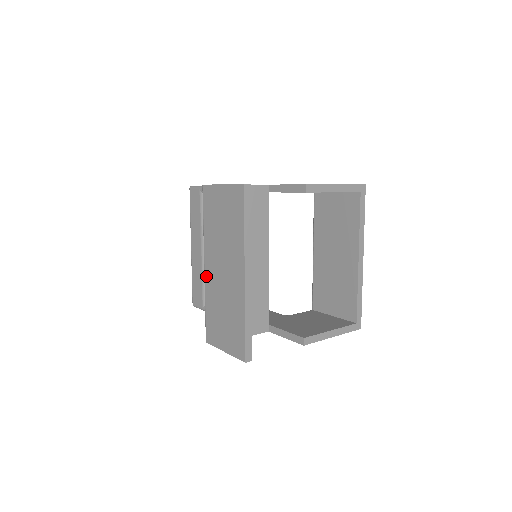
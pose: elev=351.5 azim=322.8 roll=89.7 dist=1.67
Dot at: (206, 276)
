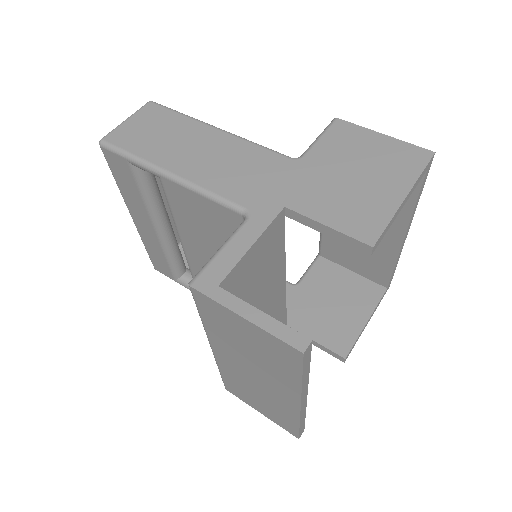
Dot at: (218, 358)
